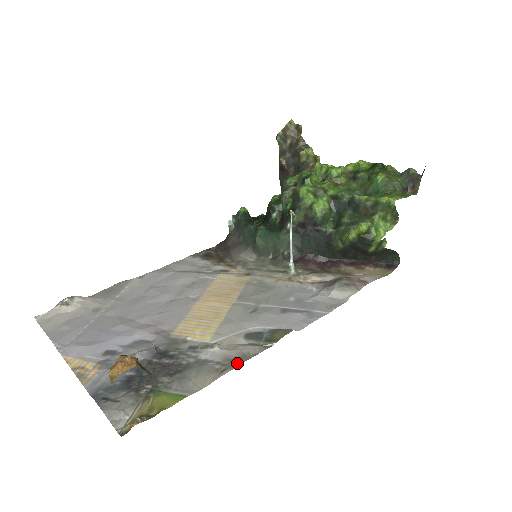
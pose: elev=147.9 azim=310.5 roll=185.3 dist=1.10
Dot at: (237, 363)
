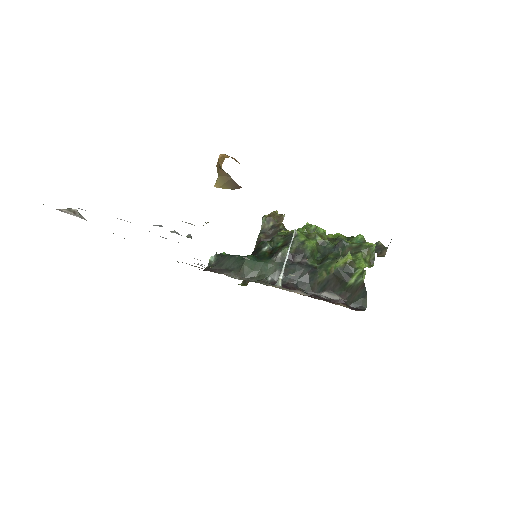
Dot at: occluded
